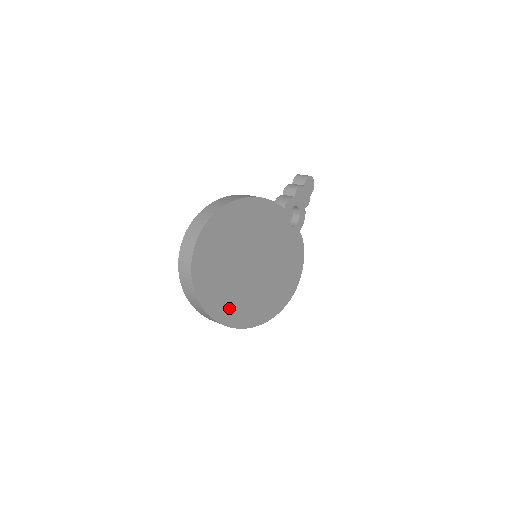
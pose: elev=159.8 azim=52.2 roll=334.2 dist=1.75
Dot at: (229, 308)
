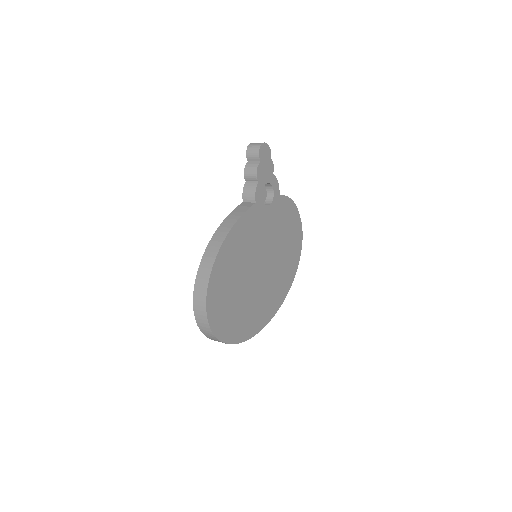
Dot at: (261, 315)
